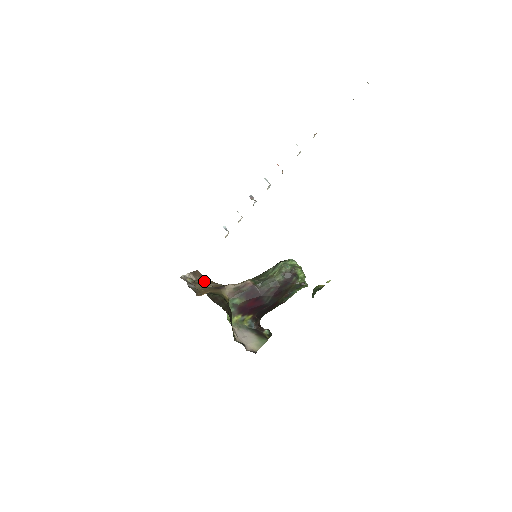
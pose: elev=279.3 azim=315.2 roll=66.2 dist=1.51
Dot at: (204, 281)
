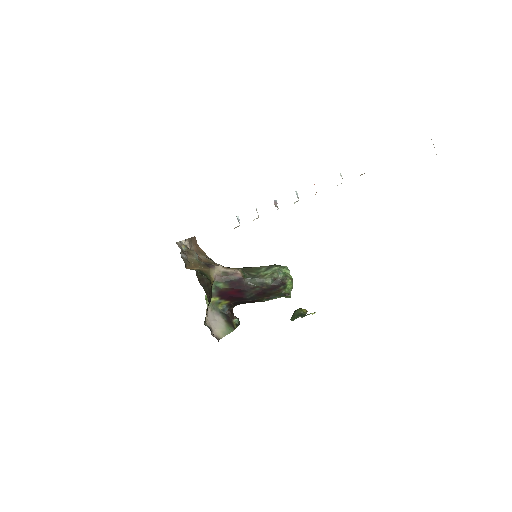
Dot at: (197, 250)
